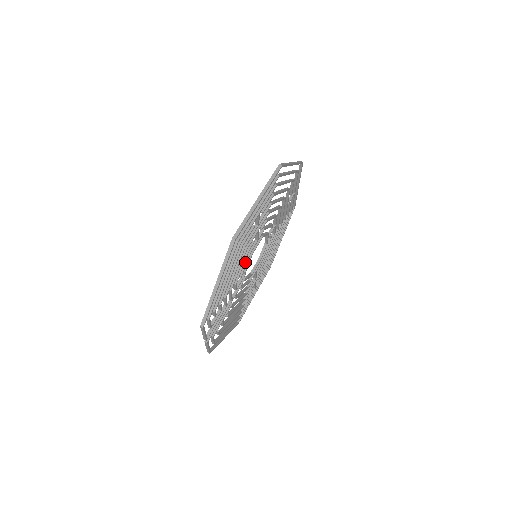
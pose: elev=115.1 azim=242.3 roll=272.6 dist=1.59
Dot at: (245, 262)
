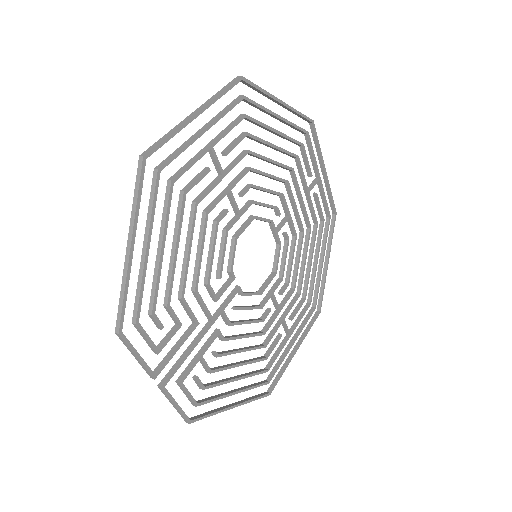
Dot at: (221, 249)
